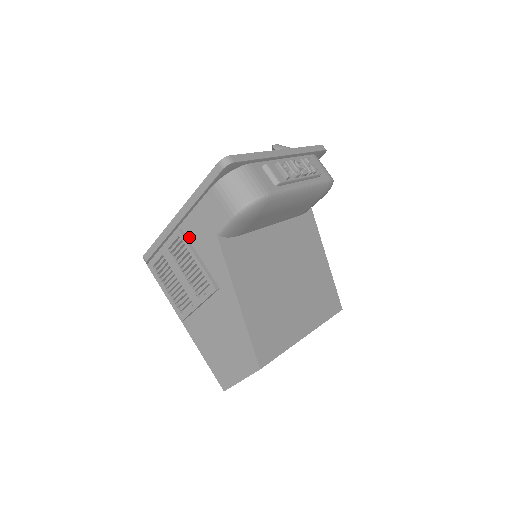
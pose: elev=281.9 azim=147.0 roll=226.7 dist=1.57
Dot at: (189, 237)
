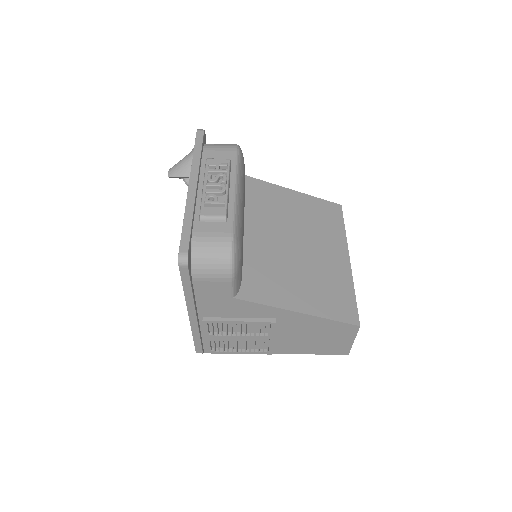
Dot at: (215, 316)
